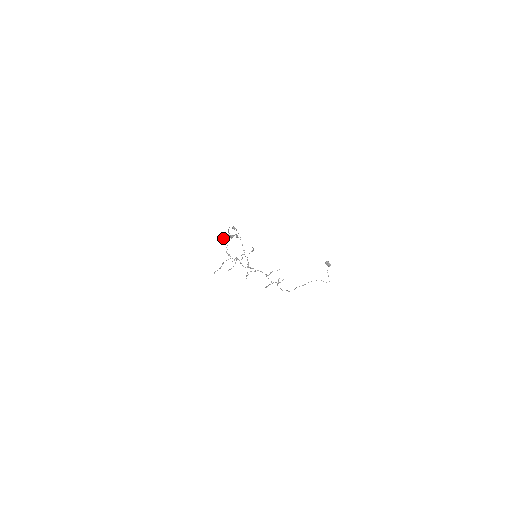
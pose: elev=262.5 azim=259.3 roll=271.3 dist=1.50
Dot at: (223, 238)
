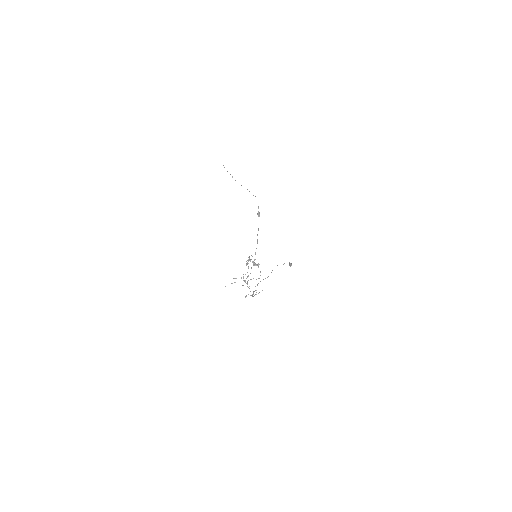
Dot at: (249, 260)
